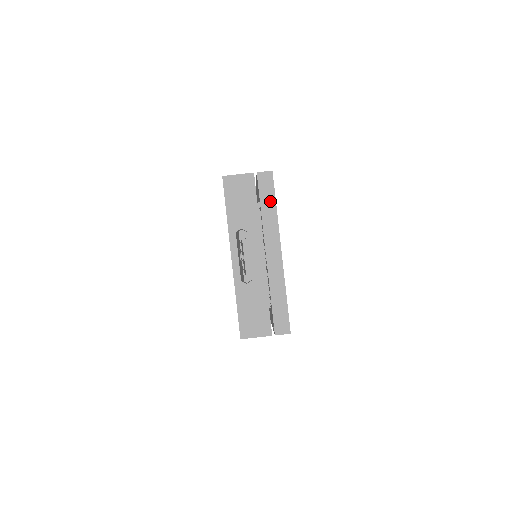
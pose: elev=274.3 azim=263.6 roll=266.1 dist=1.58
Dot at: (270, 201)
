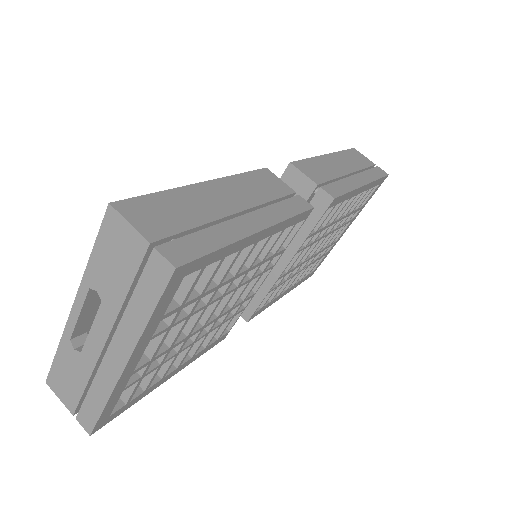
Dot at: (148, 301)
